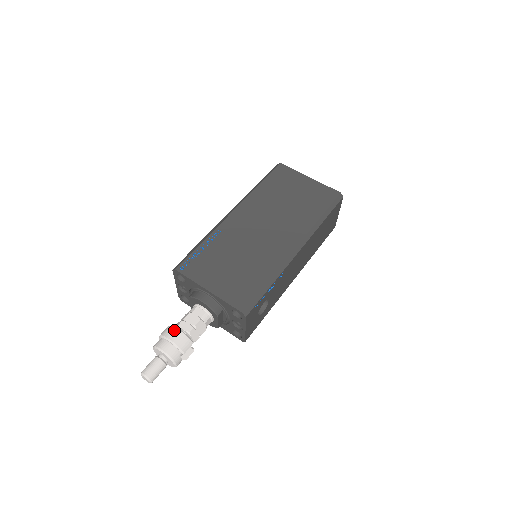
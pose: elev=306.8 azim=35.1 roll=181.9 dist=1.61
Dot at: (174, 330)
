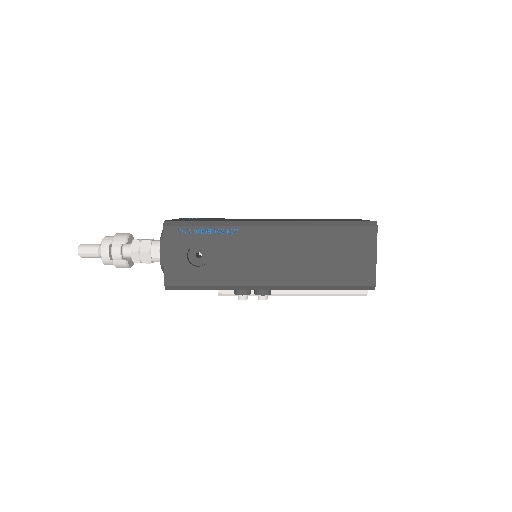
Dot at: (128, 233)
